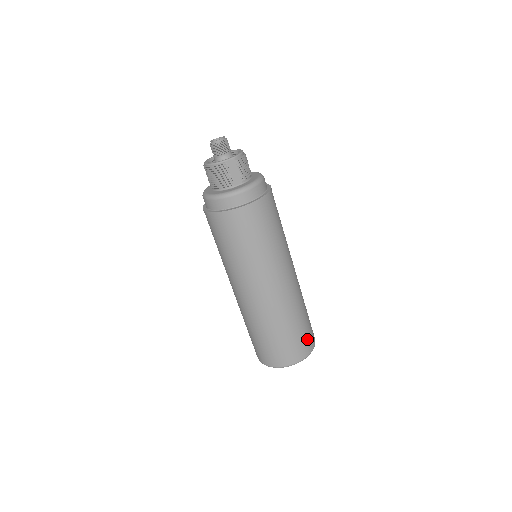
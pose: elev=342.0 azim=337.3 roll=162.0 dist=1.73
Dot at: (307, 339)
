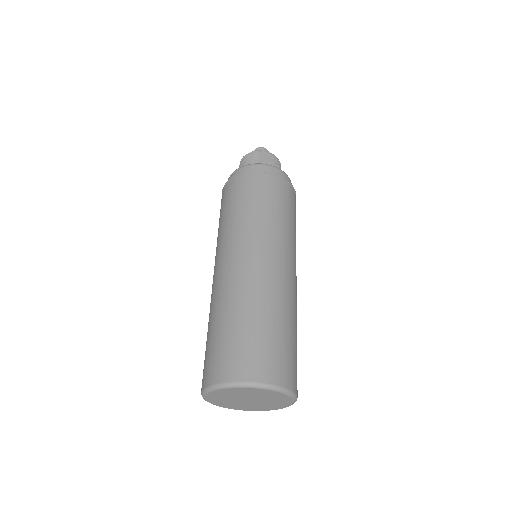
Dot at: (283, 361)
